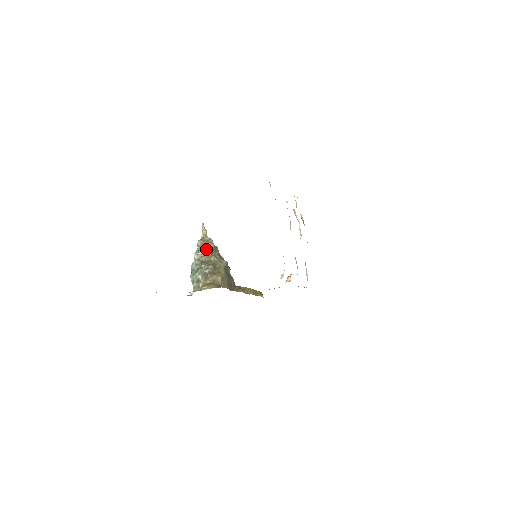
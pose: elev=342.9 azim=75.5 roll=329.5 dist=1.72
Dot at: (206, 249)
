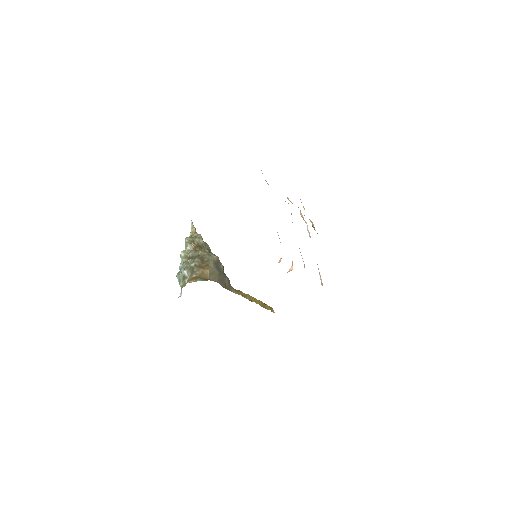
Dot at: (193, 244)
